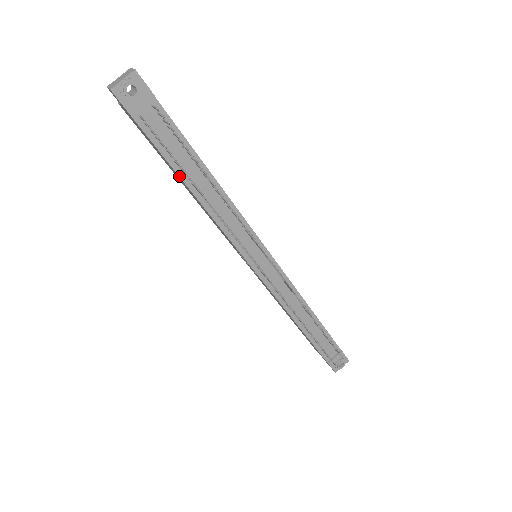
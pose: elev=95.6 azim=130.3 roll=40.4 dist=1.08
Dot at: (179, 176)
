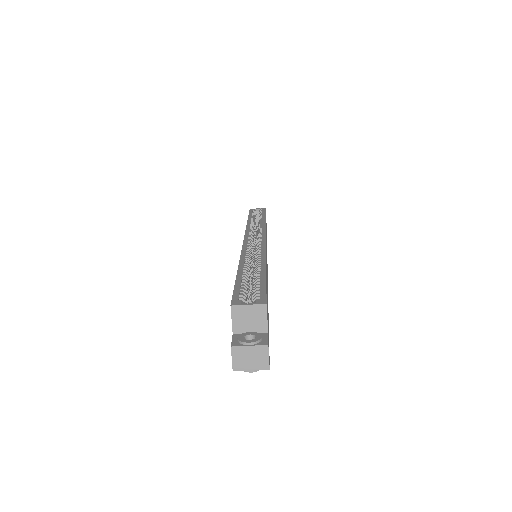
Dot at: occluded
